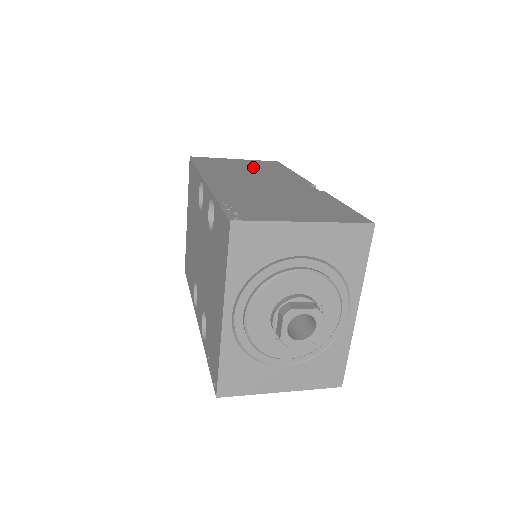
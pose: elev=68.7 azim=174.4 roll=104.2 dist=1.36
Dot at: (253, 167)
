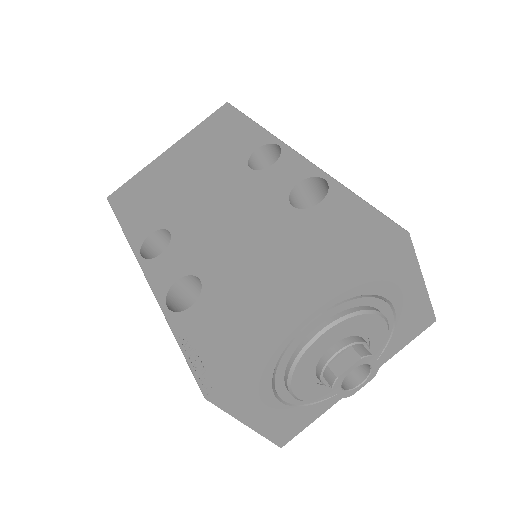
Dot at: occluded
